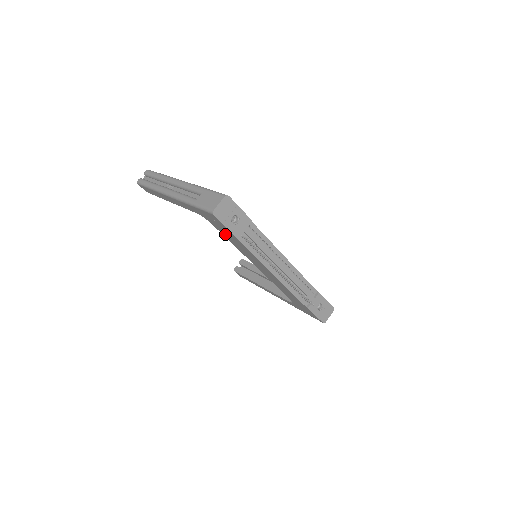
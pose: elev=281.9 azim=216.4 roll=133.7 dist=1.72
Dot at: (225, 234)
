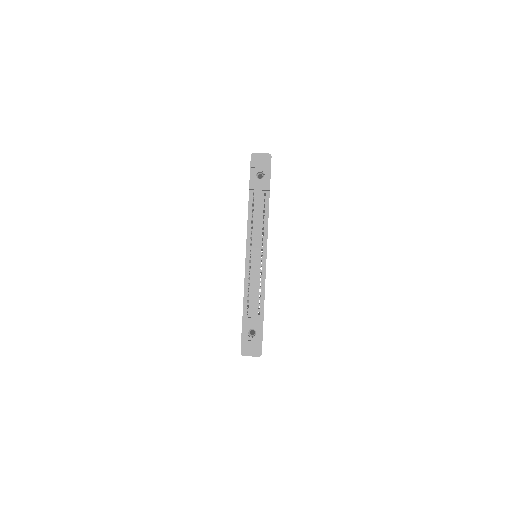
Dot at: occluded
